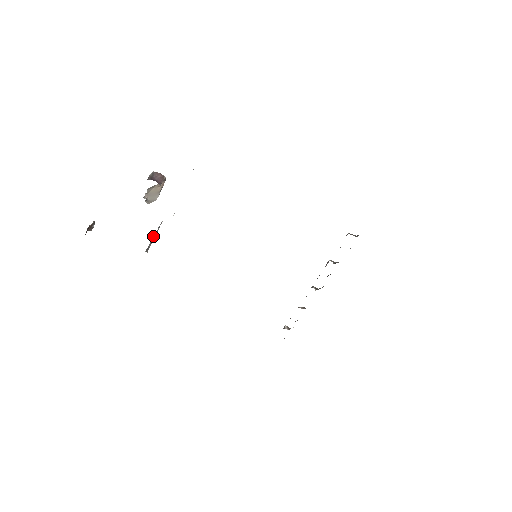
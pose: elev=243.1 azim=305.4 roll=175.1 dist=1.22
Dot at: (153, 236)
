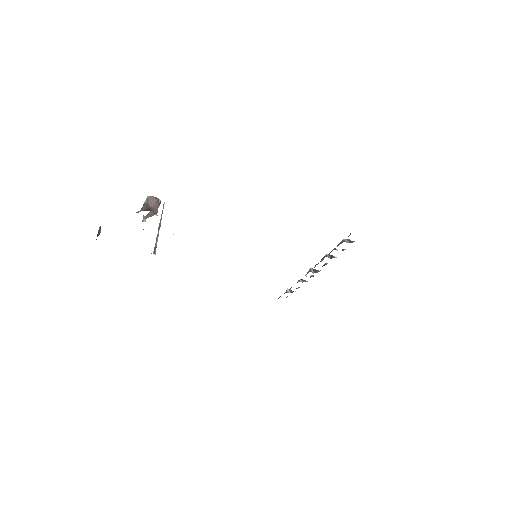
Dot at: (158, 229)
